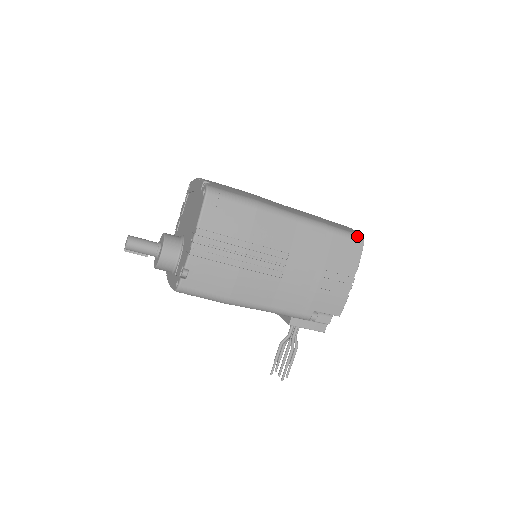
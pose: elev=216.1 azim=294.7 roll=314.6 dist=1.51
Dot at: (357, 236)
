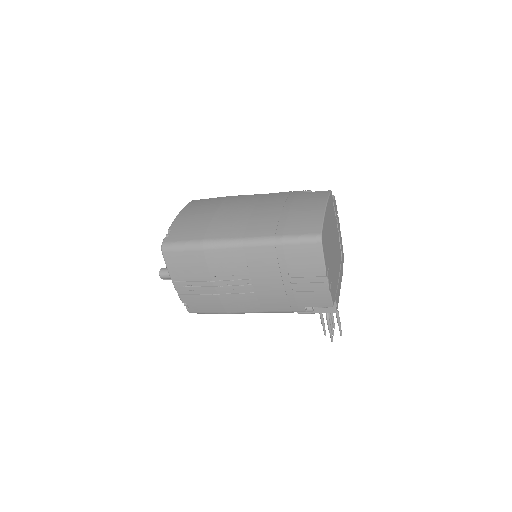
Dot at: (312, 238)
